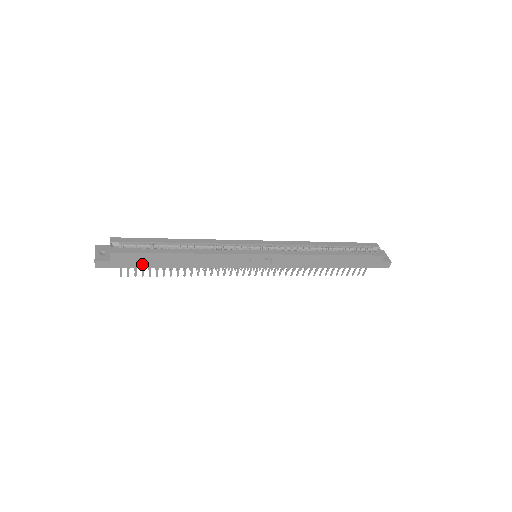
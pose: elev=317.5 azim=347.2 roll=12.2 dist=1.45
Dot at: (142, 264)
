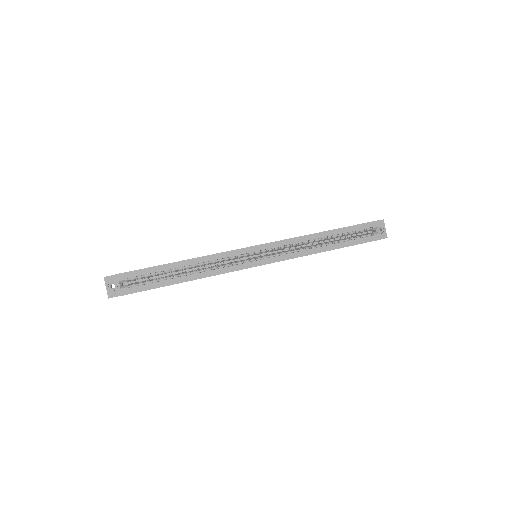
Dot at: occluded
